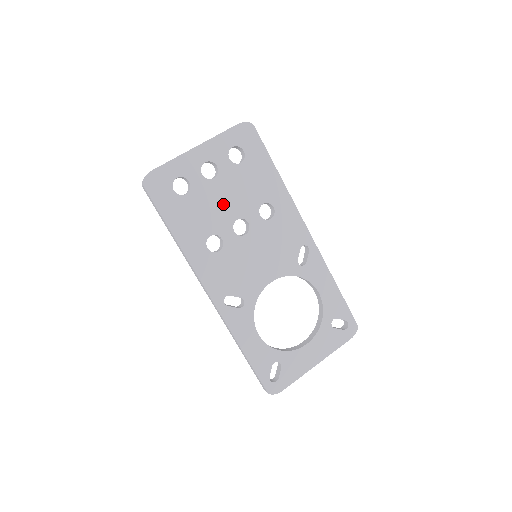
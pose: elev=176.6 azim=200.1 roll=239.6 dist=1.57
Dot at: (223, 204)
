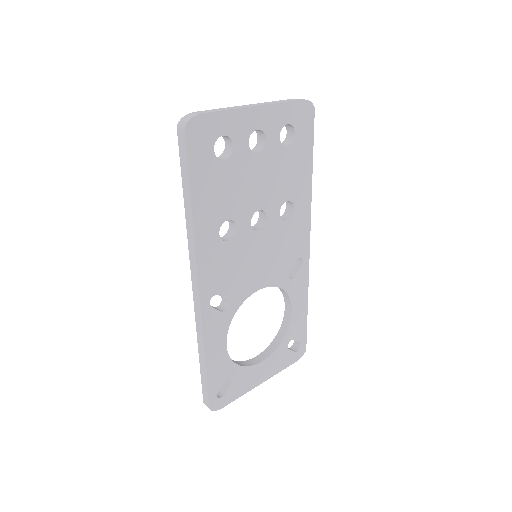
Dot at: (253, 187)
